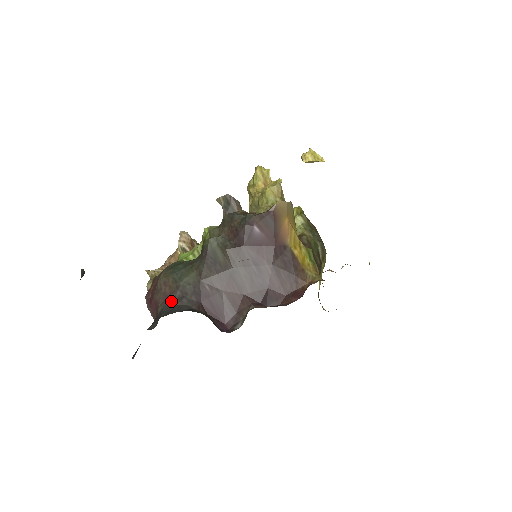
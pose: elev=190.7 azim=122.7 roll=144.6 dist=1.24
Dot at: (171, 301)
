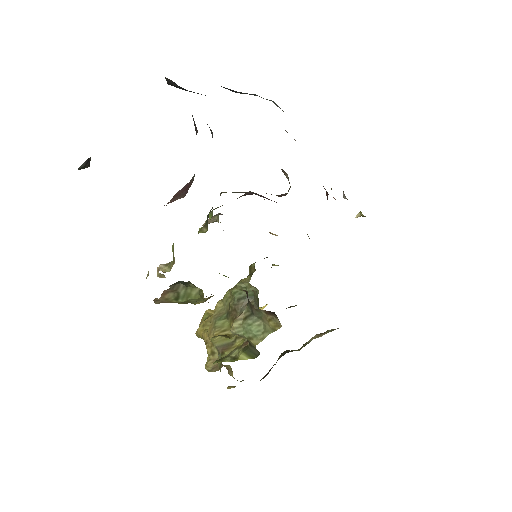
Dot at: occluded
